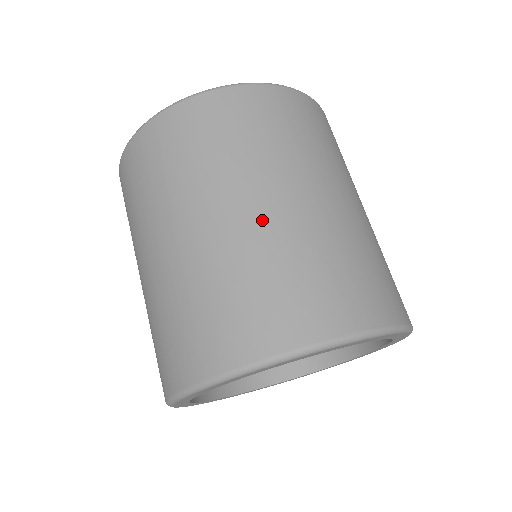
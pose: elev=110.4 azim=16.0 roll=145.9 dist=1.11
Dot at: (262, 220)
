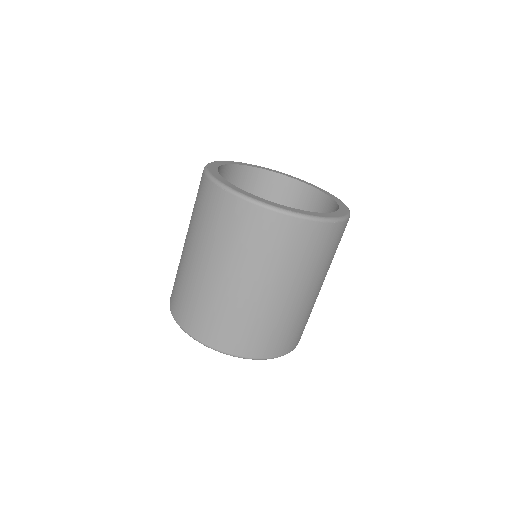
Dot at: (283, 303)
